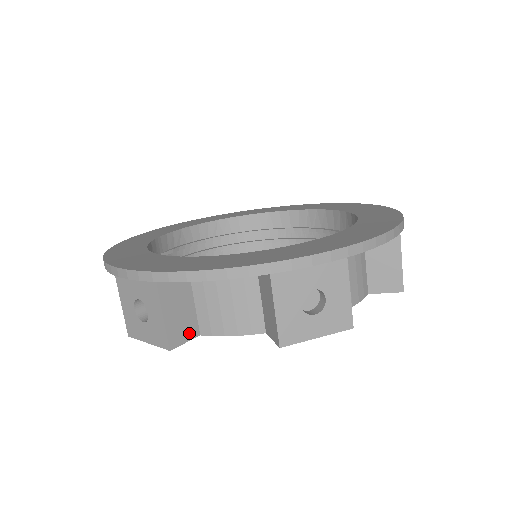
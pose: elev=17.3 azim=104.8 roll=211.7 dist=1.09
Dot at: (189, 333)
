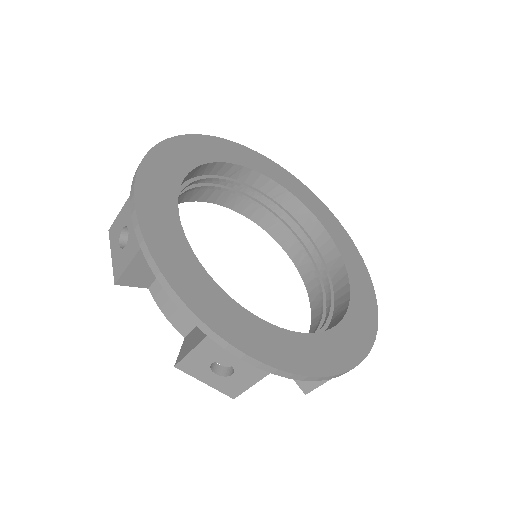
Dot at: occluded
